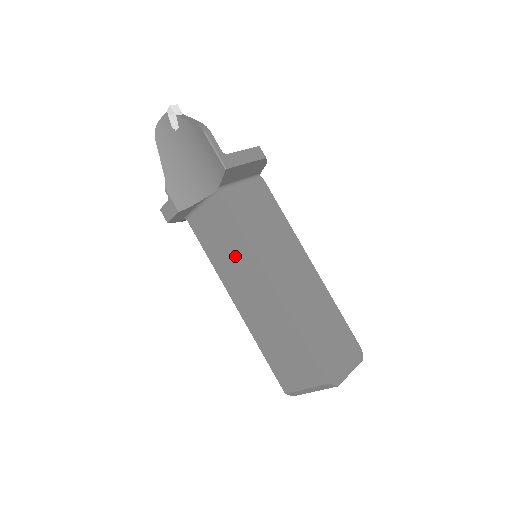
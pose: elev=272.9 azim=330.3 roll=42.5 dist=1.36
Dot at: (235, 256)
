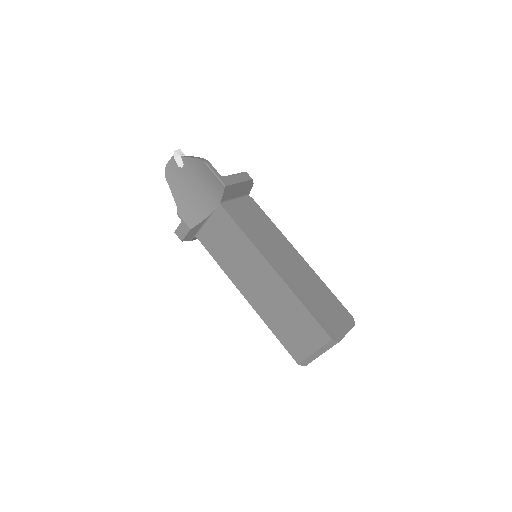
Dot at: (240, 255)
